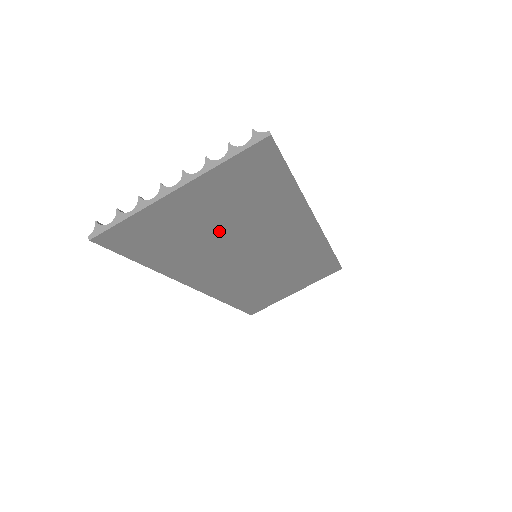
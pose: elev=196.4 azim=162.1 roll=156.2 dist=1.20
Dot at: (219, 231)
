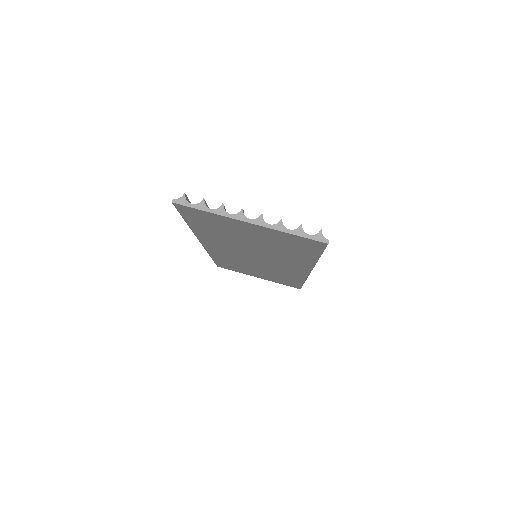
Dot at: (249, 242)
